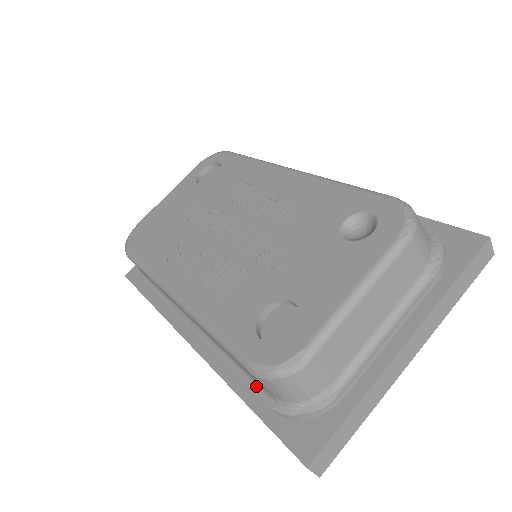
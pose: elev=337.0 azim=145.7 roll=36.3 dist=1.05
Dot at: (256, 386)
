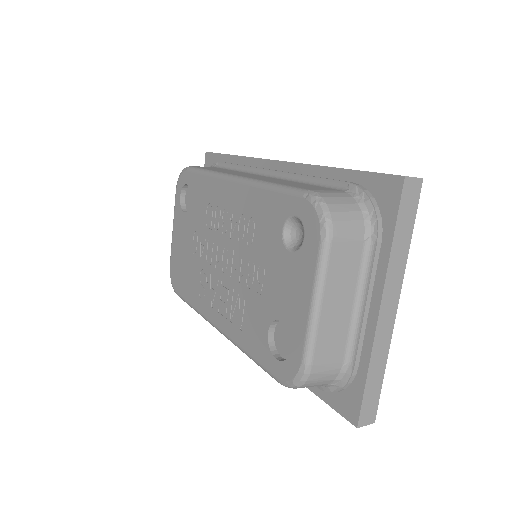
Dot at: occluded
